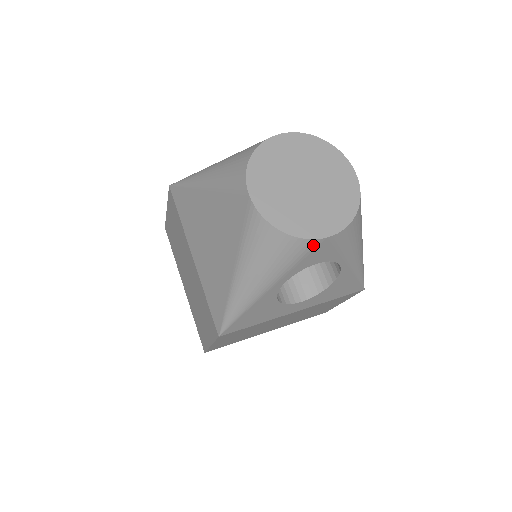
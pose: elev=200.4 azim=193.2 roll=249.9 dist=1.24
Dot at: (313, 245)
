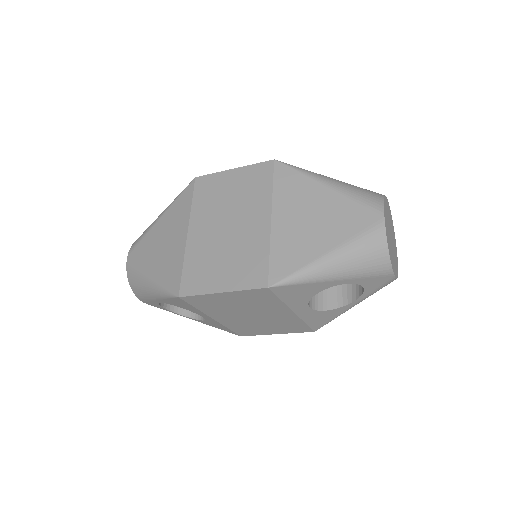
Dot at: (387, 273)
